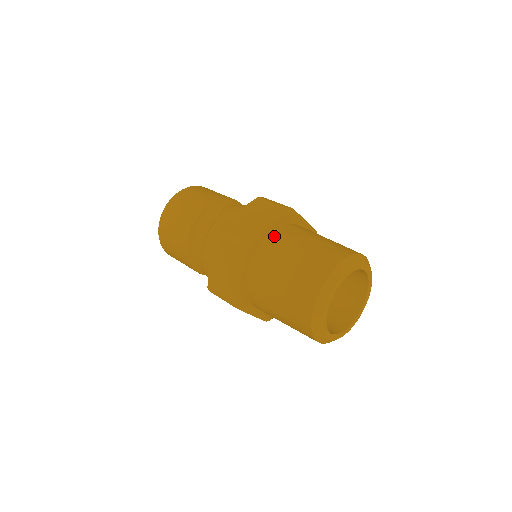
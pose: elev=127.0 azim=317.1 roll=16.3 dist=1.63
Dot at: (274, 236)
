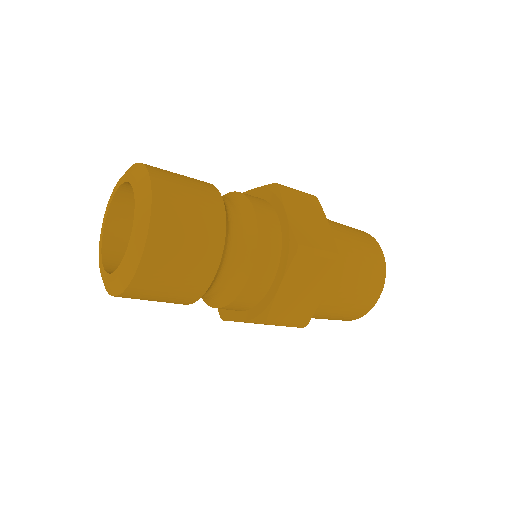
Dot at: occluded
